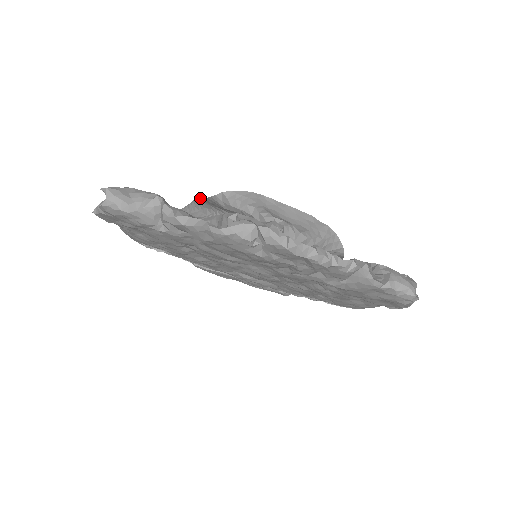
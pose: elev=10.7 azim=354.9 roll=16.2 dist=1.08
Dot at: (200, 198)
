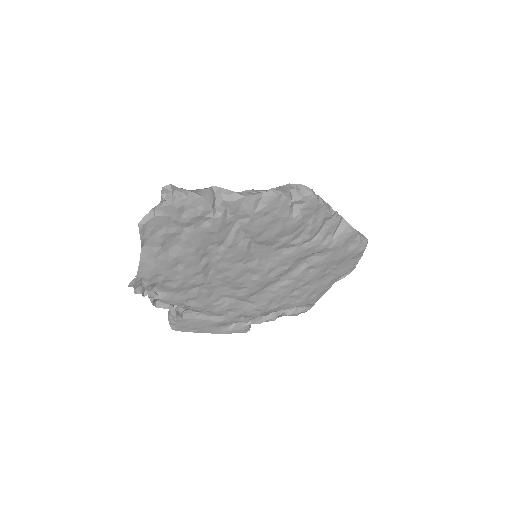
Dot at: occluded
